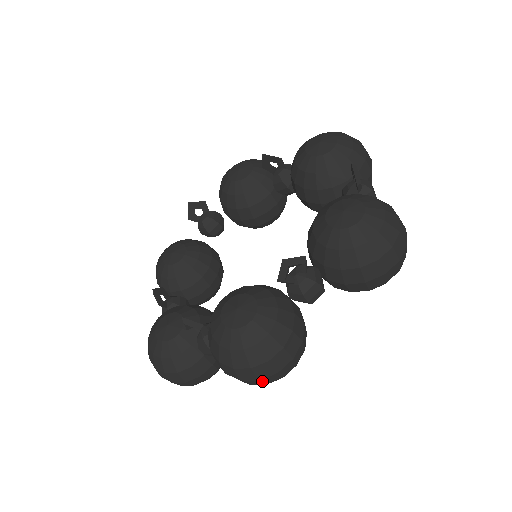
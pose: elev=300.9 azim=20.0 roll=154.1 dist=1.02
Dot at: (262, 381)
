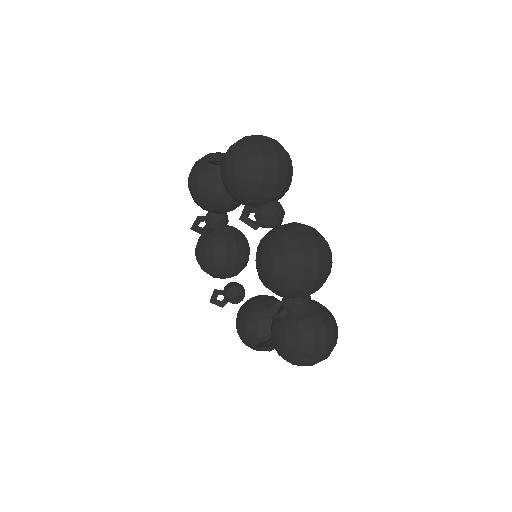
Dot at: (322, 264)
